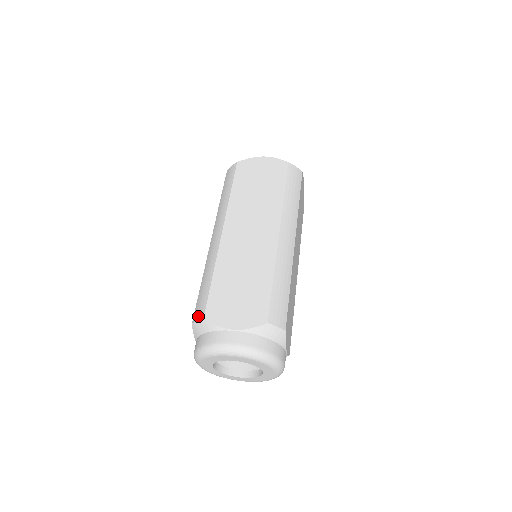
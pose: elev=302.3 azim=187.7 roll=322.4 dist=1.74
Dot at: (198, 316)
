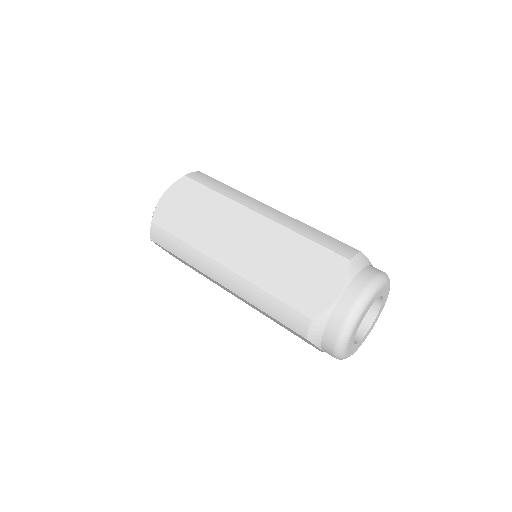
Dot at: (304, 326)
